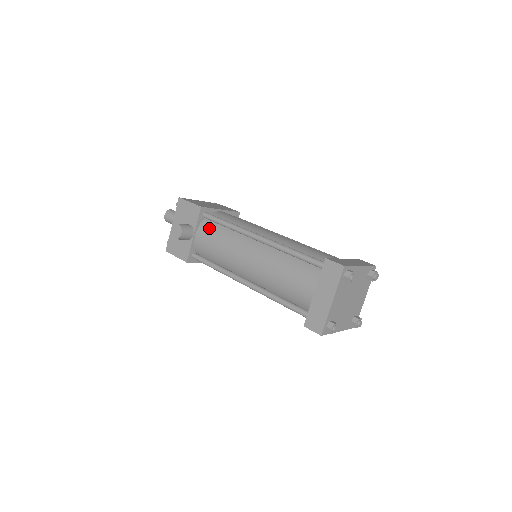
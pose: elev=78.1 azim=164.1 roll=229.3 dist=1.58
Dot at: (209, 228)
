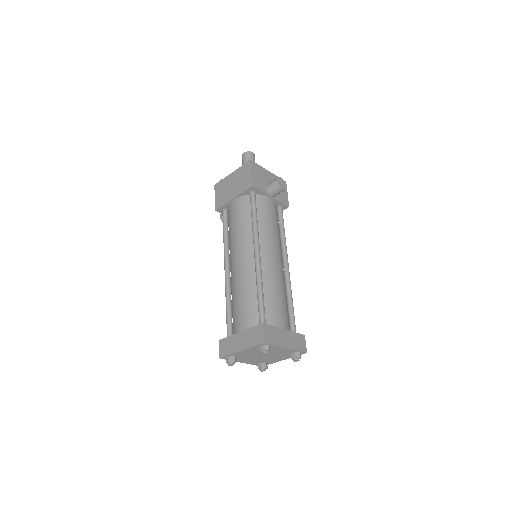
Dot at: occluded
